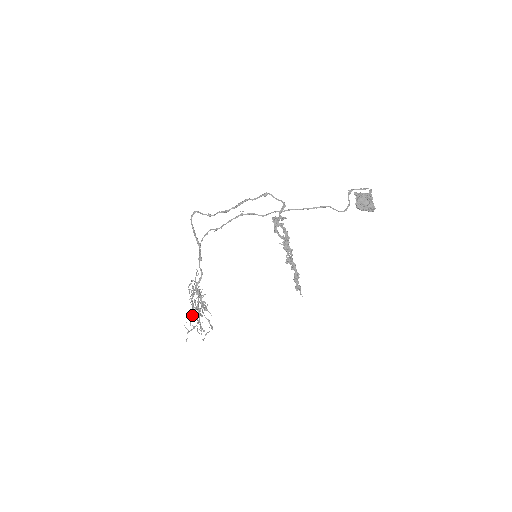
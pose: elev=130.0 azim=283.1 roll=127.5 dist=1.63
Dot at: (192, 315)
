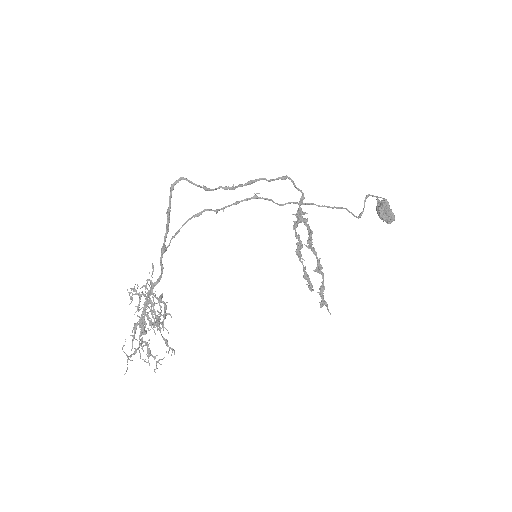
Dot at: (135, 332)
